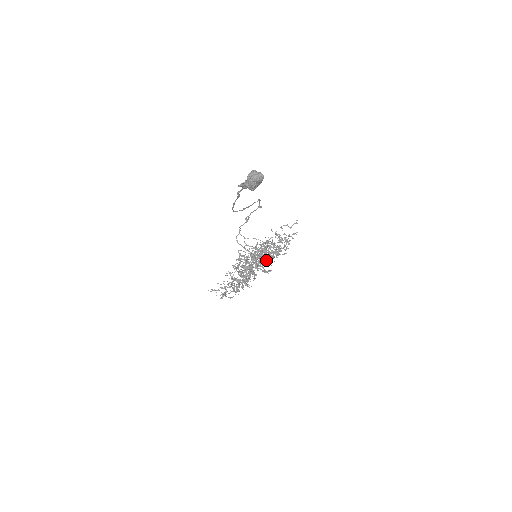
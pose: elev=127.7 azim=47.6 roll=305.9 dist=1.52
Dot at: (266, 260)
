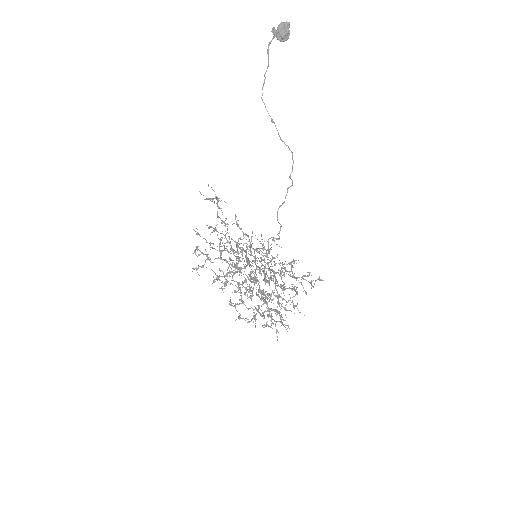
Dot at: occluded
